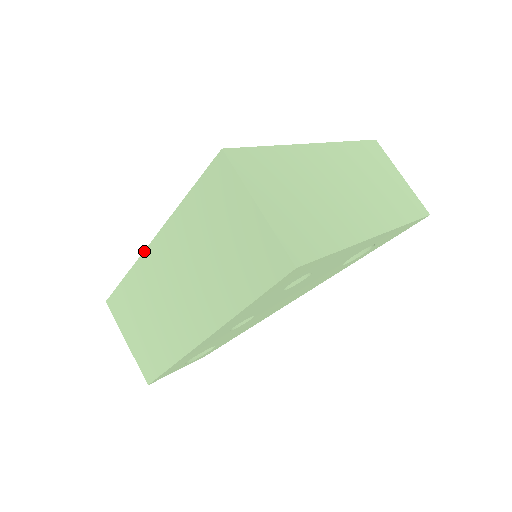
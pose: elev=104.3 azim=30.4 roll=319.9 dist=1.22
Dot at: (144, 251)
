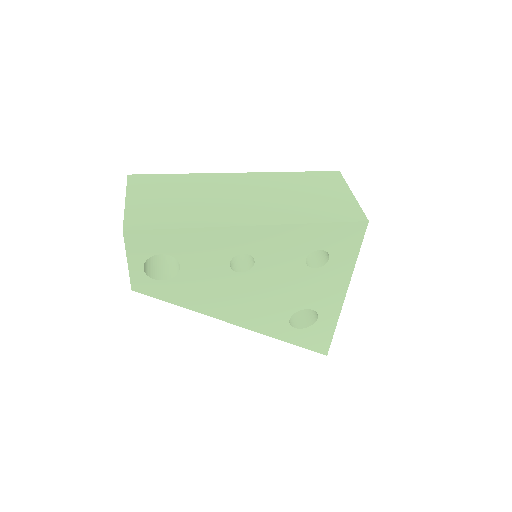
Dot at: (223, 173)
